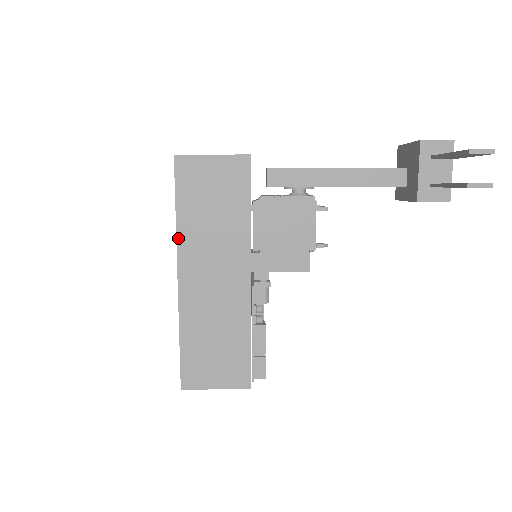
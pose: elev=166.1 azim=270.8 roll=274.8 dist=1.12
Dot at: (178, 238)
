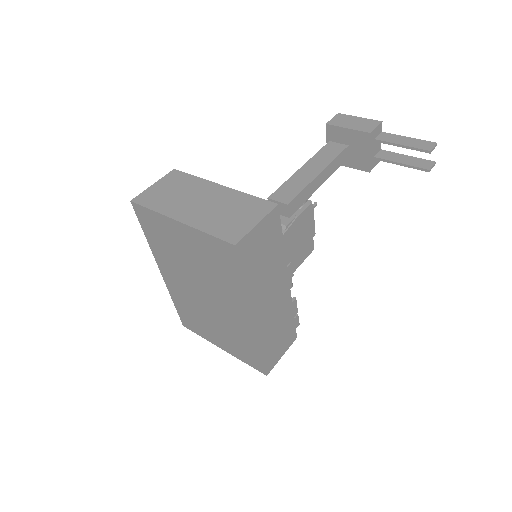
Dot at: (249, 298)
